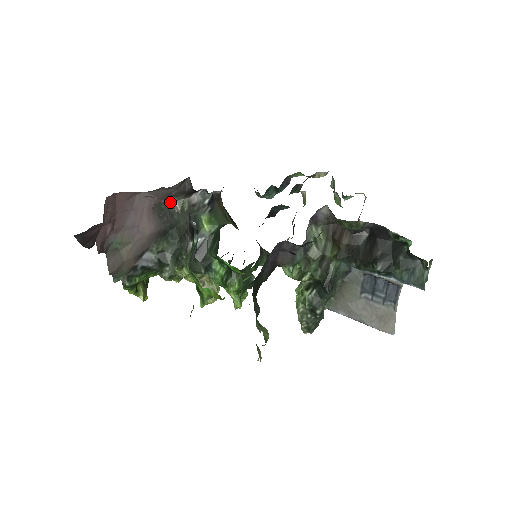
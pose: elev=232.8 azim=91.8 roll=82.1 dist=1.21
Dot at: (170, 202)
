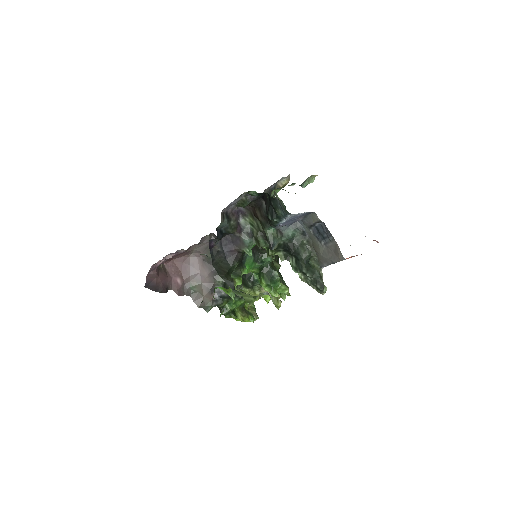
Dot at: (183, 249)
